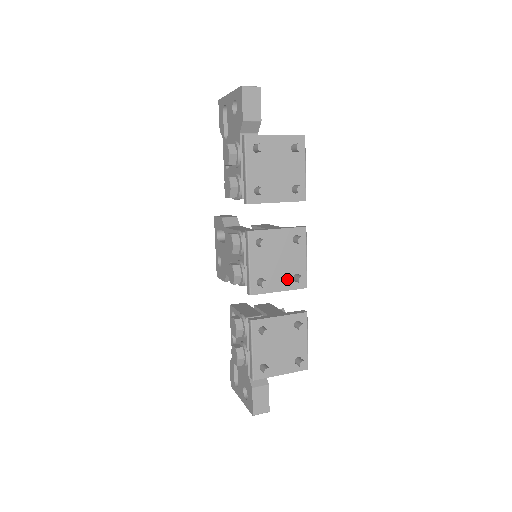
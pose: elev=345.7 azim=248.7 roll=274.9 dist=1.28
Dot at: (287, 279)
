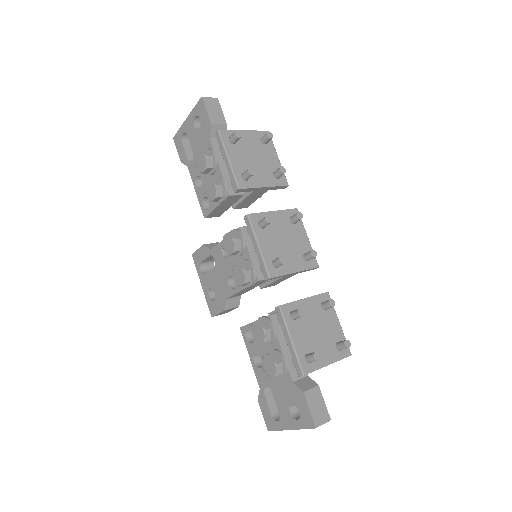
Dot at: (298, 259)
